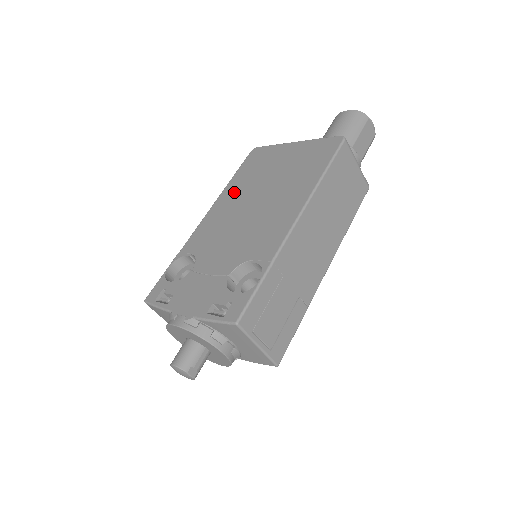
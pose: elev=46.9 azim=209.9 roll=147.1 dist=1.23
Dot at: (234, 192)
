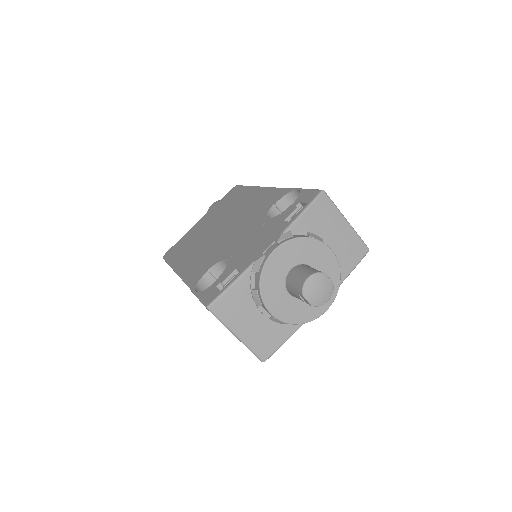
Dot at: (187, 254)
